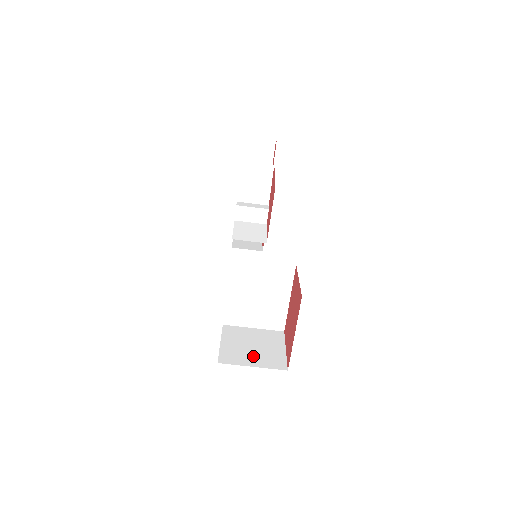
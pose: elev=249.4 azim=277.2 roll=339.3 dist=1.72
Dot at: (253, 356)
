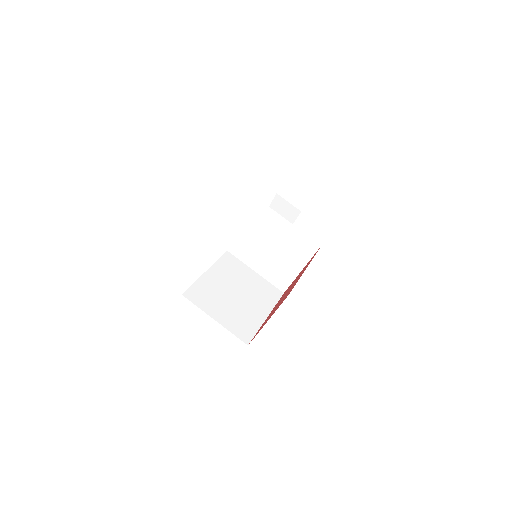
Dot at: occluded
